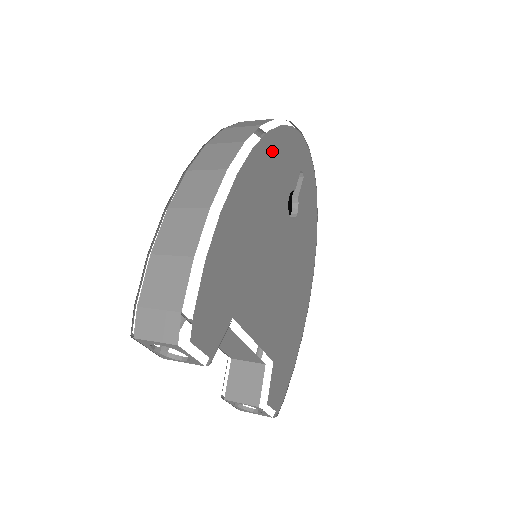
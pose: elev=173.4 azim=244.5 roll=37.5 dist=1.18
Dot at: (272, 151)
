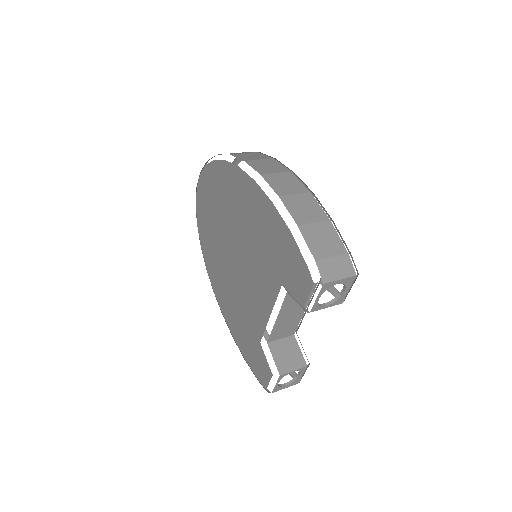
Dot at: occluded
